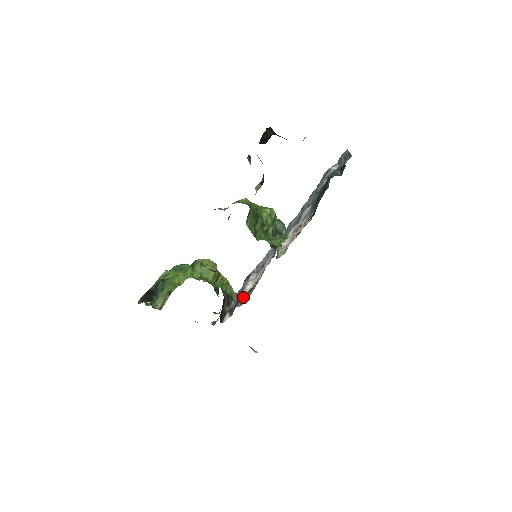
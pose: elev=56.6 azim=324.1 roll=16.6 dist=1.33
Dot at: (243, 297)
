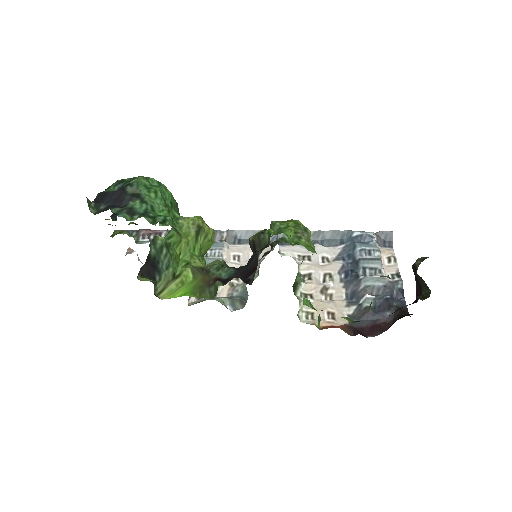
Dot at: (231, 305)
